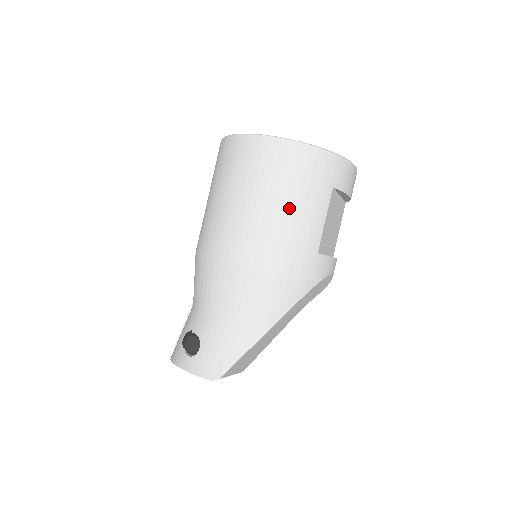
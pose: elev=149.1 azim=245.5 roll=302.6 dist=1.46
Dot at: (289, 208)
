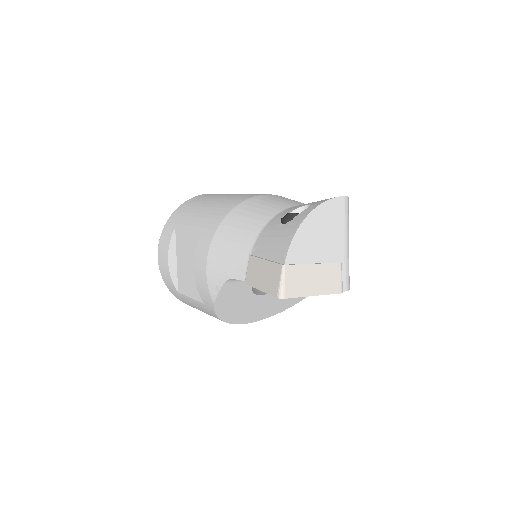
Dot at: occluded
